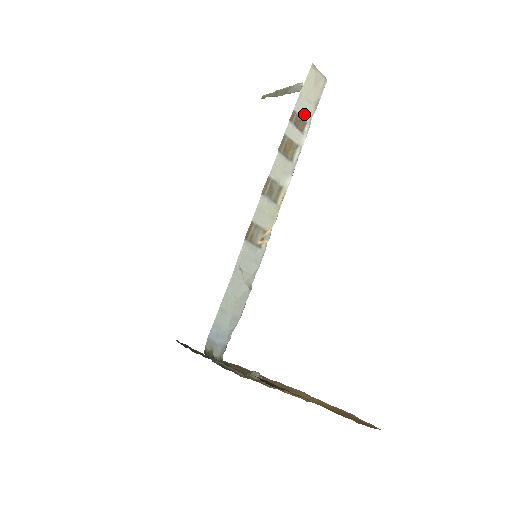
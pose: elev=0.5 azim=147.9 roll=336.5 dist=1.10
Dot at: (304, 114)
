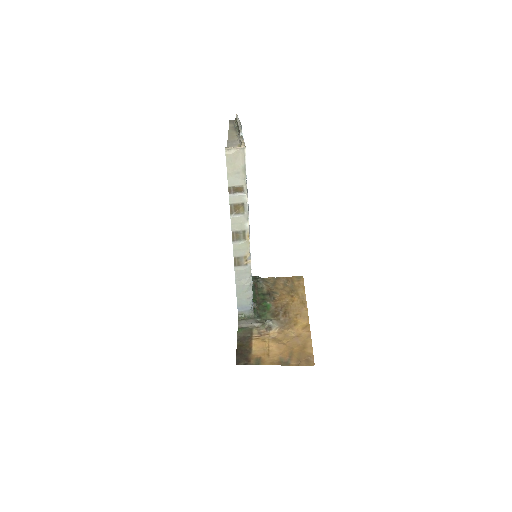
Dot at: (238, 182)
